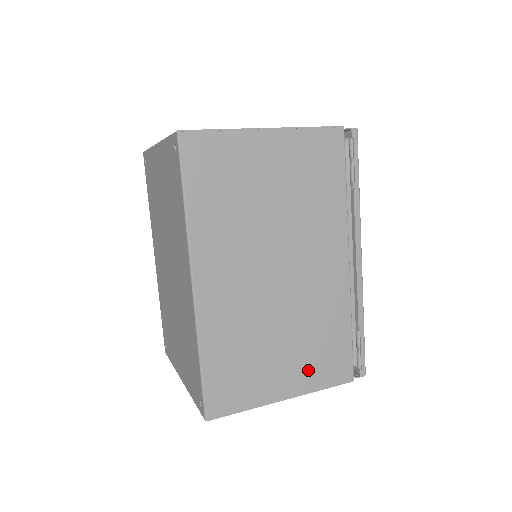
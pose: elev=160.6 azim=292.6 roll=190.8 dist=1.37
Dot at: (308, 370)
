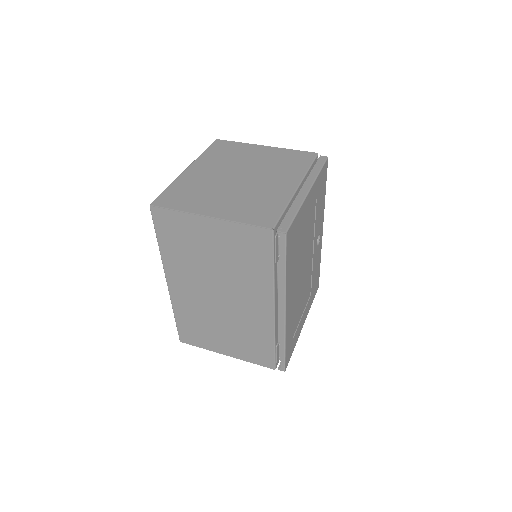
Dot at: (241, 350)
